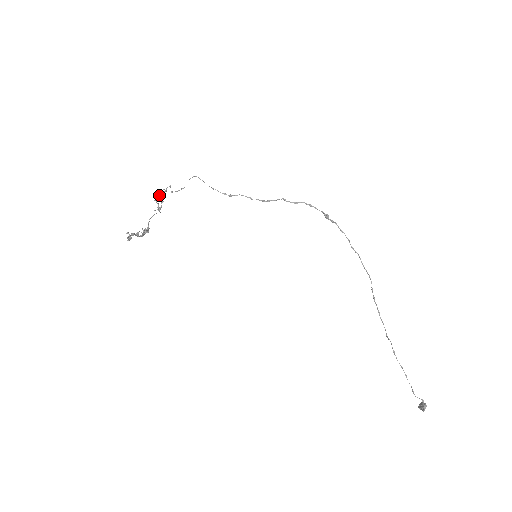
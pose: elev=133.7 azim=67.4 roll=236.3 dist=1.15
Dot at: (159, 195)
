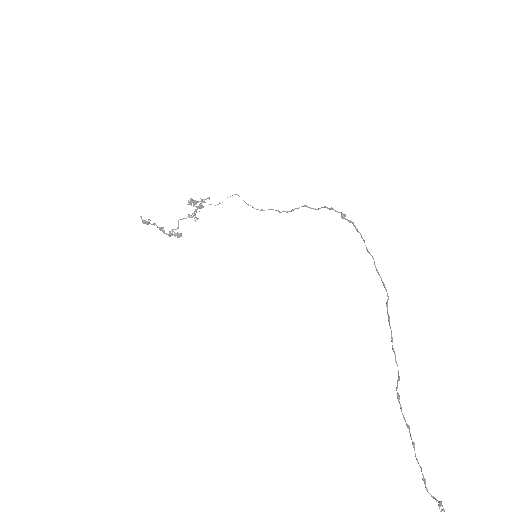
Dot at: (194, 201)
